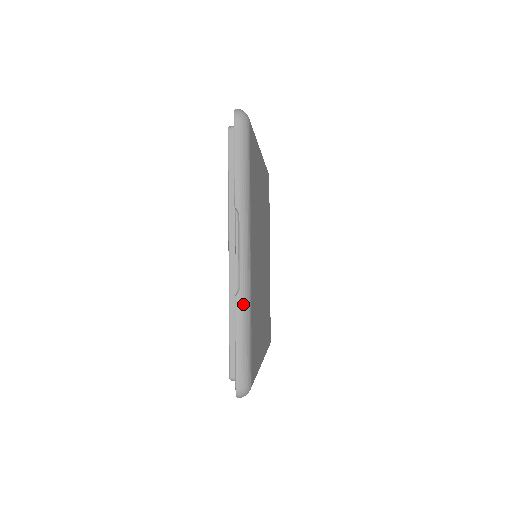
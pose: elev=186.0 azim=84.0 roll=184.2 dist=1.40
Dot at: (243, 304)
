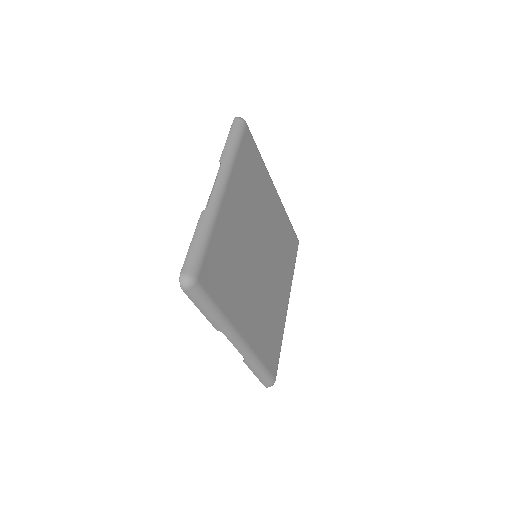
Dot at: (206, 217)
